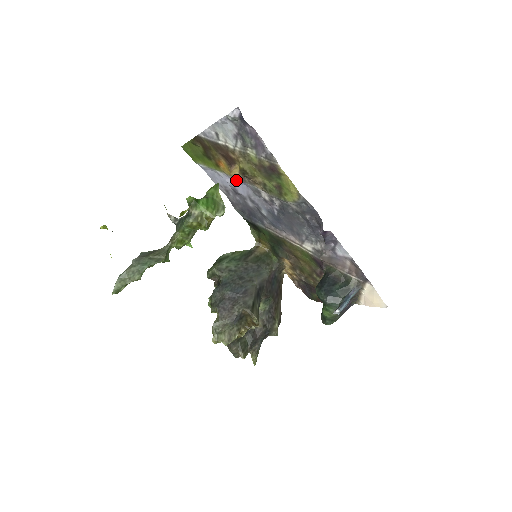
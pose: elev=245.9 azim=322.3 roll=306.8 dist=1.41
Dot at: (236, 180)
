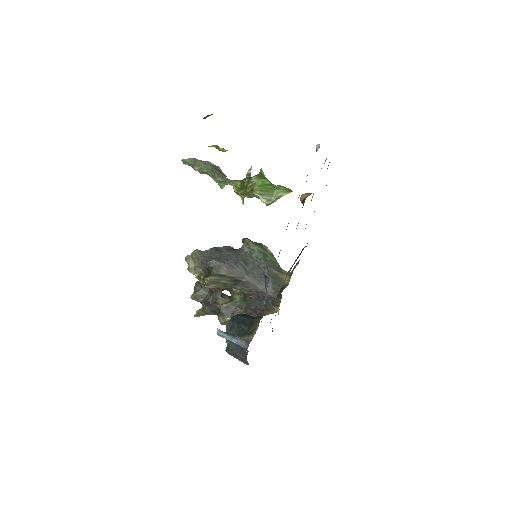
Dot at: occluded
